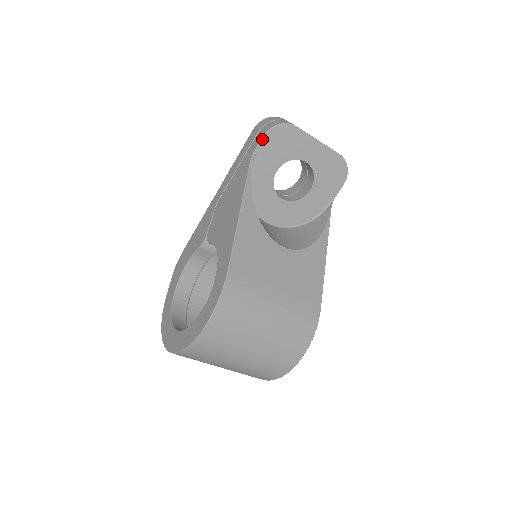
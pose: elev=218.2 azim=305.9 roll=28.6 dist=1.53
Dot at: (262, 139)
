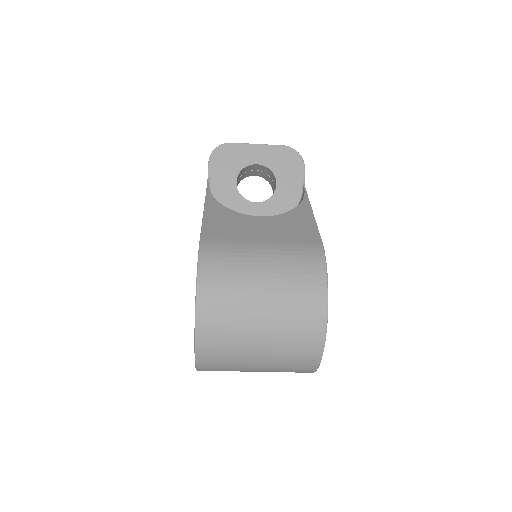
Dot at: (209, 164)
